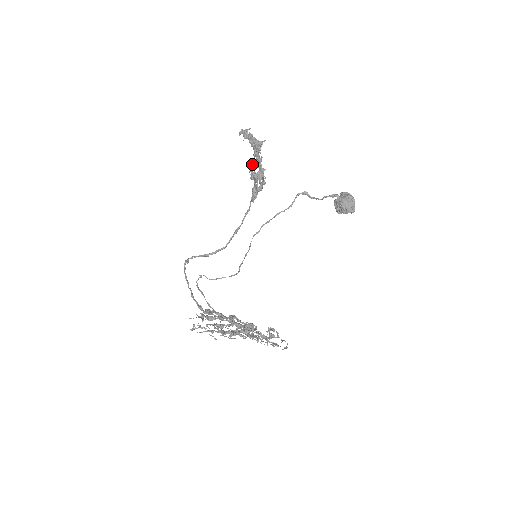
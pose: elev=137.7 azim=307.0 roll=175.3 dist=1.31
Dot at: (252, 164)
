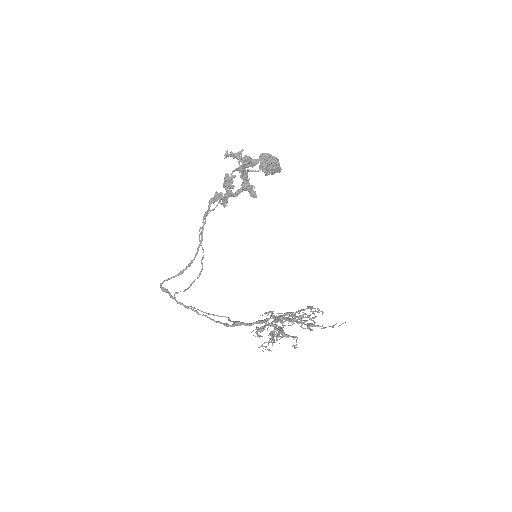
Dot at: (228, 176)
